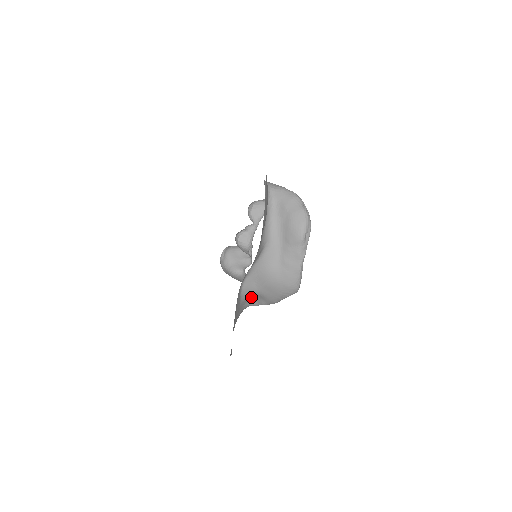
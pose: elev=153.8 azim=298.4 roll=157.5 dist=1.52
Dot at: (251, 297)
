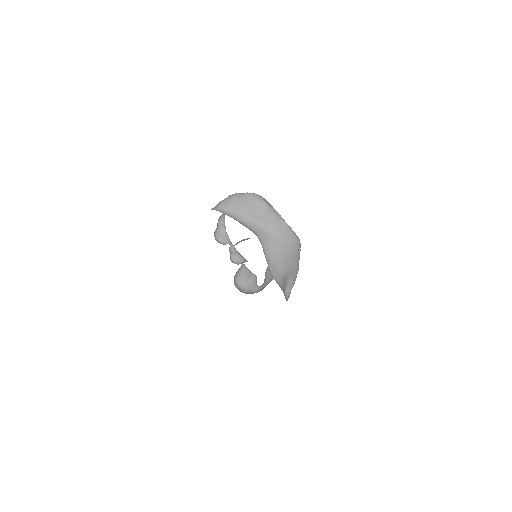
Dot at: (284, 284)
